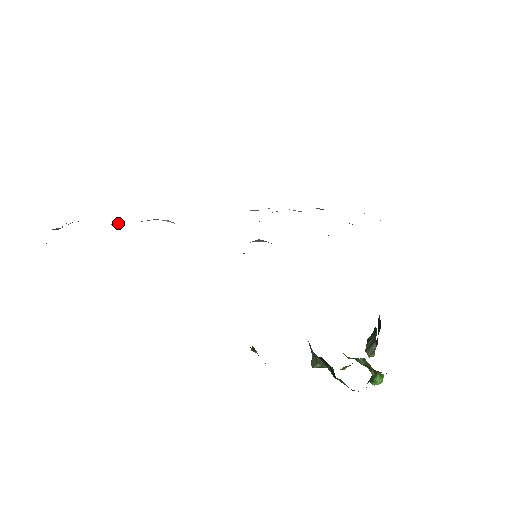
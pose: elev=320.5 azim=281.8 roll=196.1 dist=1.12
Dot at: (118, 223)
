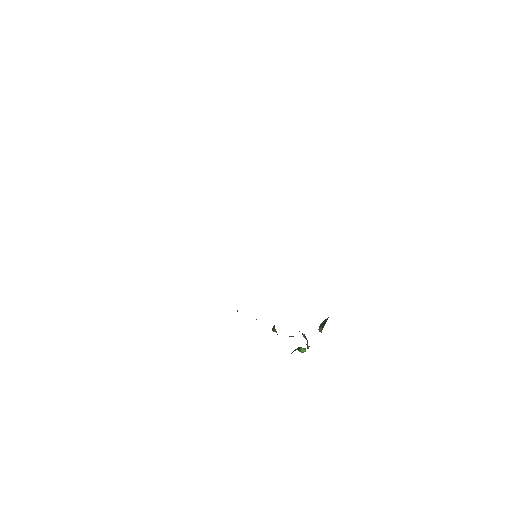
Dot at: occluded
